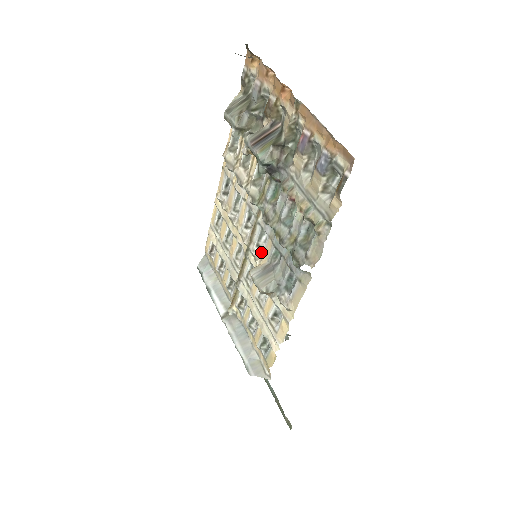
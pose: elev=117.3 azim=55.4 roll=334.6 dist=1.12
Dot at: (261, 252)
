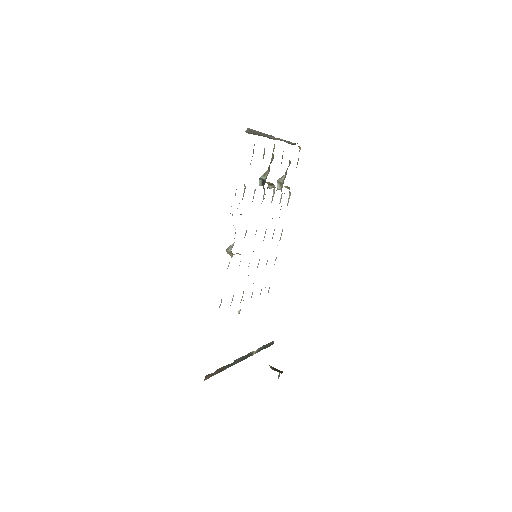
Dot at: occluded
